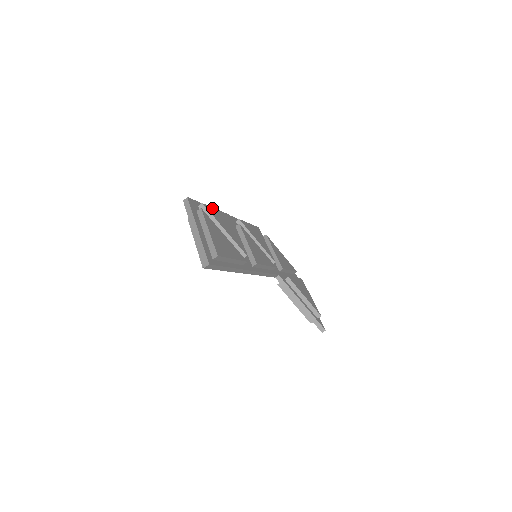
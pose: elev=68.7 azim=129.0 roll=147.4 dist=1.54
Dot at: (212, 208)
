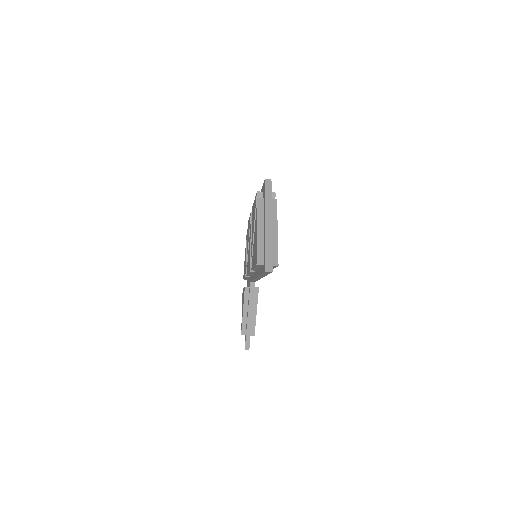
Dot at: occluded
